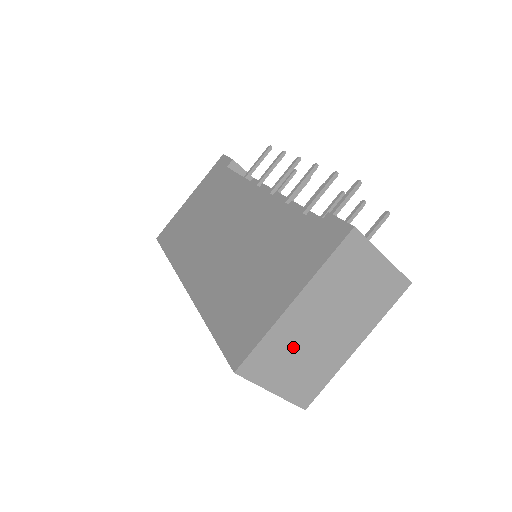
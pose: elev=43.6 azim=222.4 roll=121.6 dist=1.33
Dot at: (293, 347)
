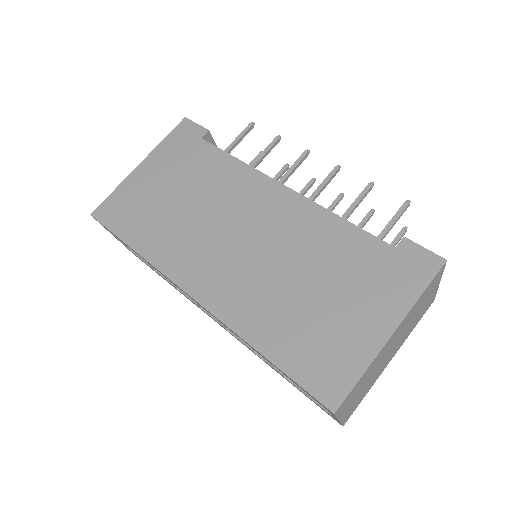
Dot at: (369, 375)
